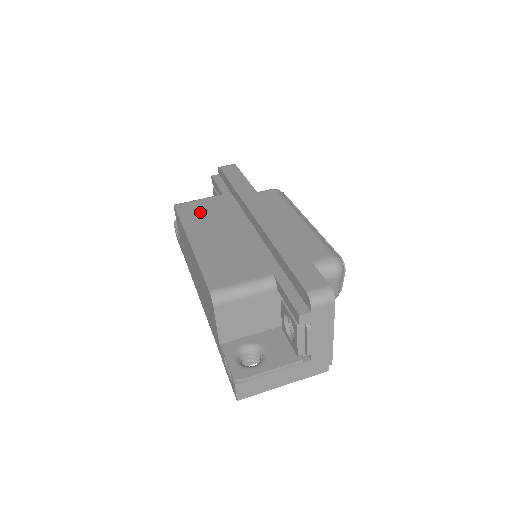
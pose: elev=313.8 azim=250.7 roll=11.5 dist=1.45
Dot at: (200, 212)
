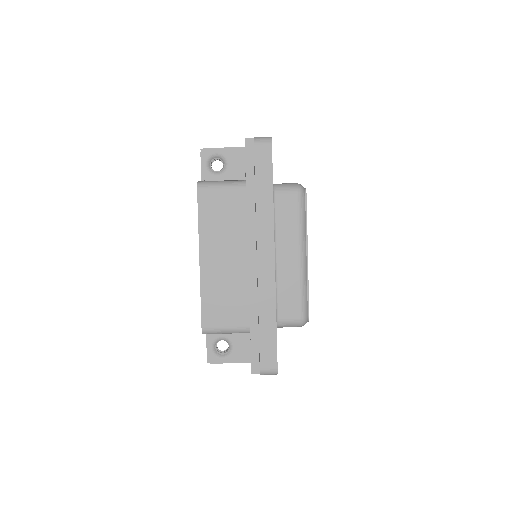
Dot at: (218, 213)
